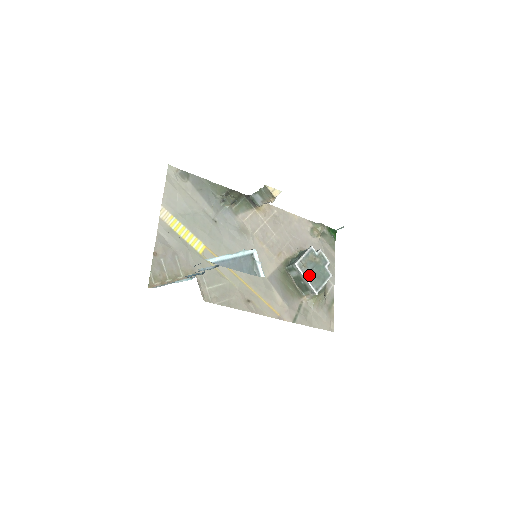
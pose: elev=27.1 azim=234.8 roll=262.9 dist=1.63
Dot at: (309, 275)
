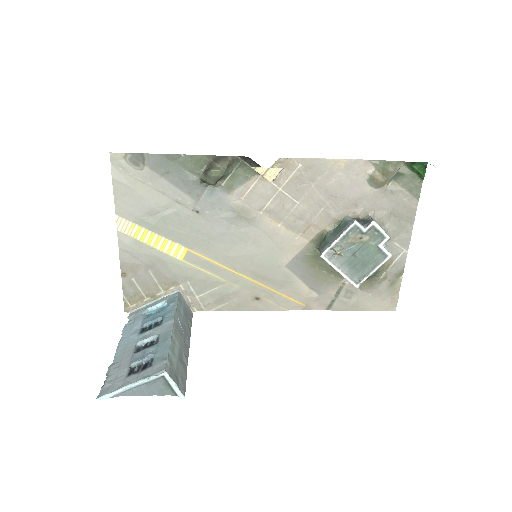
Dot at: (346, 264)
